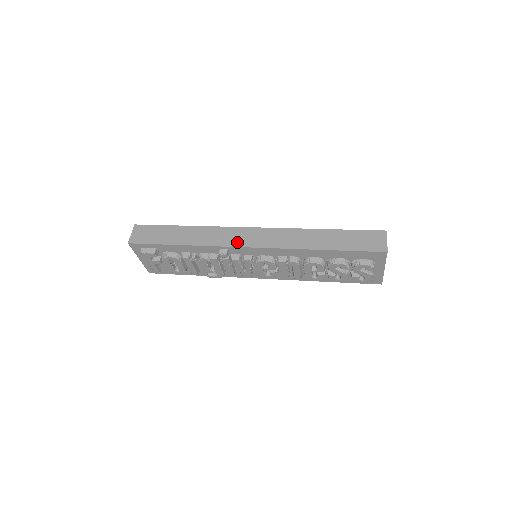
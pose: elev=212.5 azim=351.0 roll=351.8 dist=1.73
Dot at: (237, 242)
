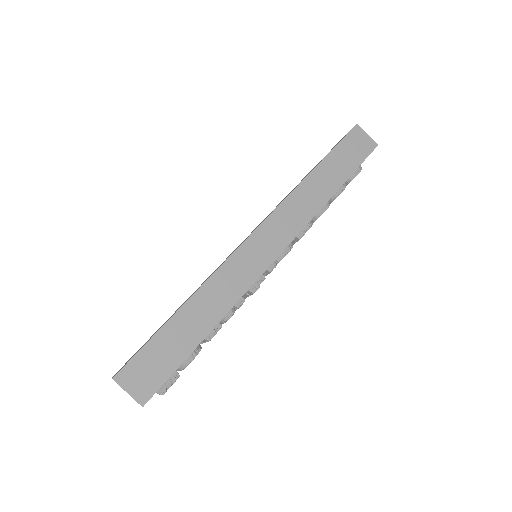
Dot at: (262, 262)
